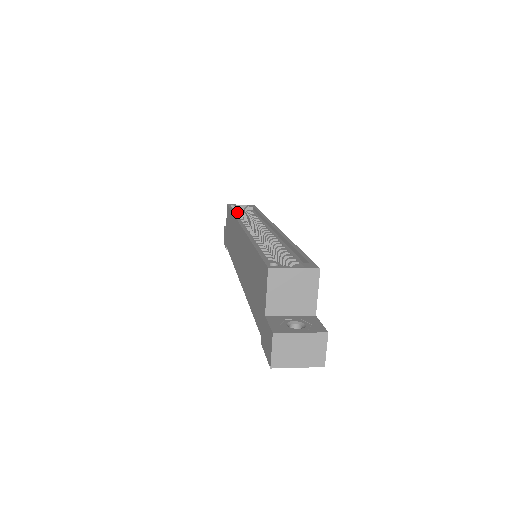
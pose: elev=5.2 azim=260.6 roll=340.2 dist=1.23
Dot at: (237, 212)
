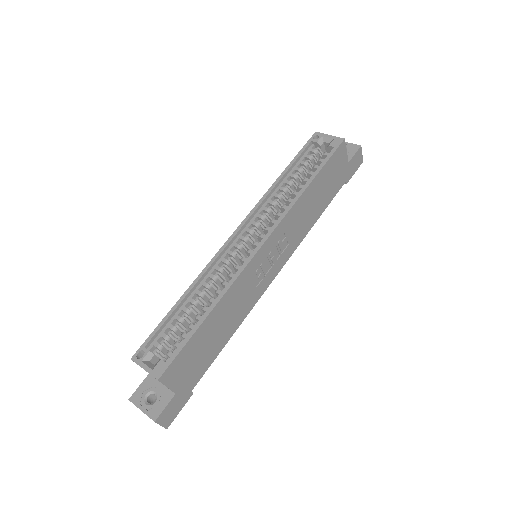
Dot at: (303, 161)
